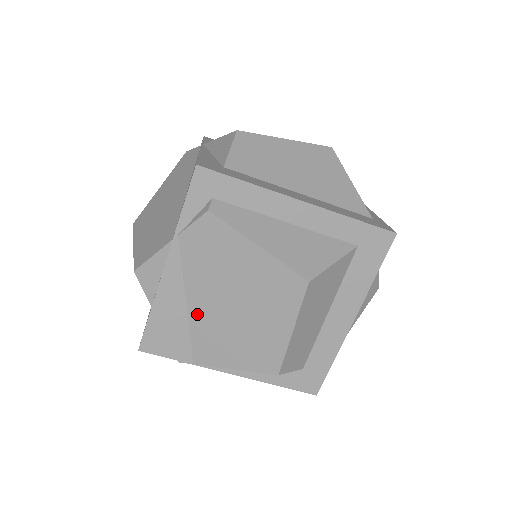
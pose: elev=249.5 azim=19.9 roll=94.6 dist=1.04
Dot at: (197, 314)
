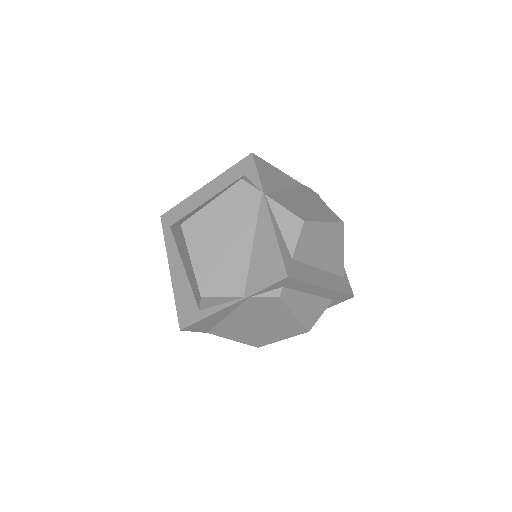
Dot at: (230, 321)
